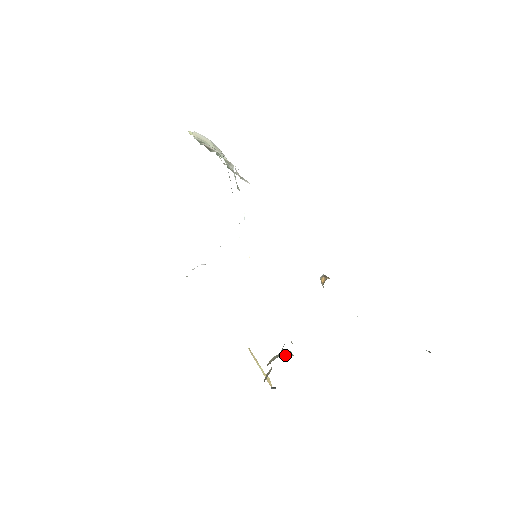
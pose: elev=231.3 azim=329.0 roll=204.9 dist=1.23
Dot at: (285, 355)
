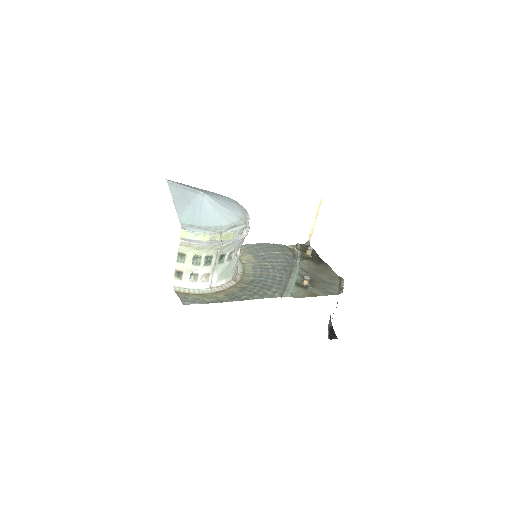
Dot at: (307, 250)
